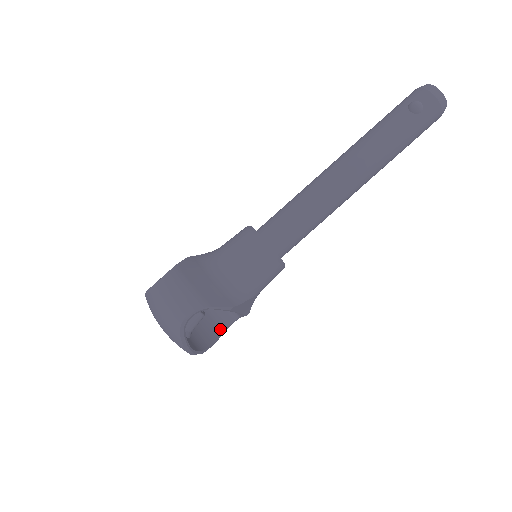
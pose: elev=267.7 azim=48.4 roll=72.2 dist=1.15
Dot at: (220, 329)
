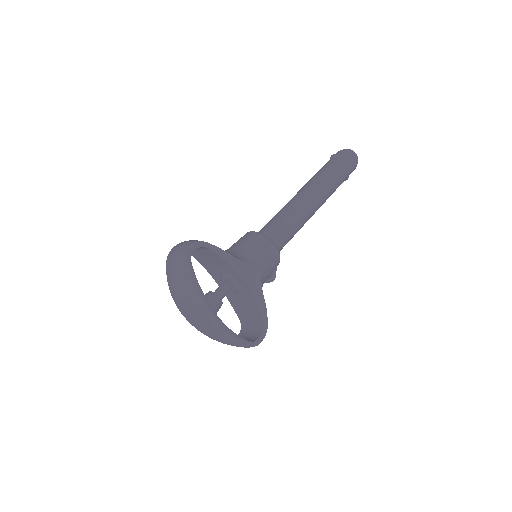
Dot at: (249, 341)
